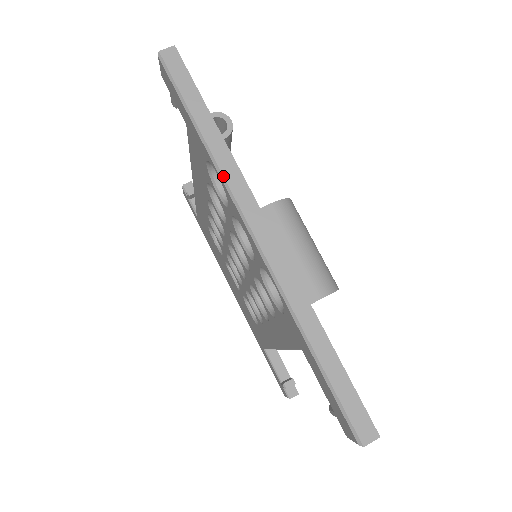
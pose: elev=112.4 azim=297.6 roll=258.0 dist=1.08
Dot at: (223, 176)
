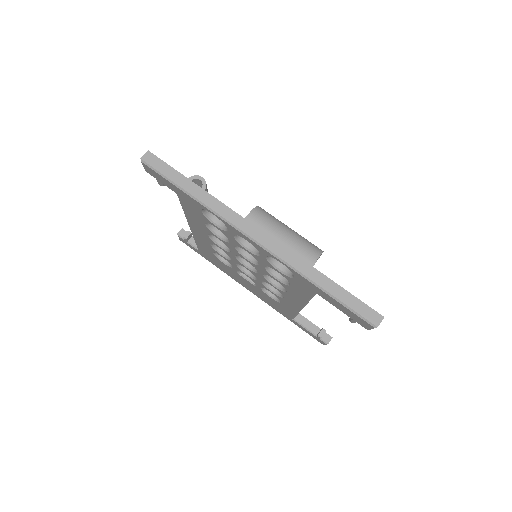
Dot at: (218, 214)
